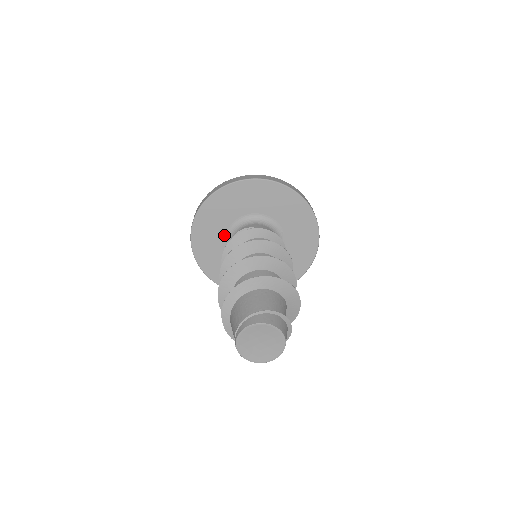
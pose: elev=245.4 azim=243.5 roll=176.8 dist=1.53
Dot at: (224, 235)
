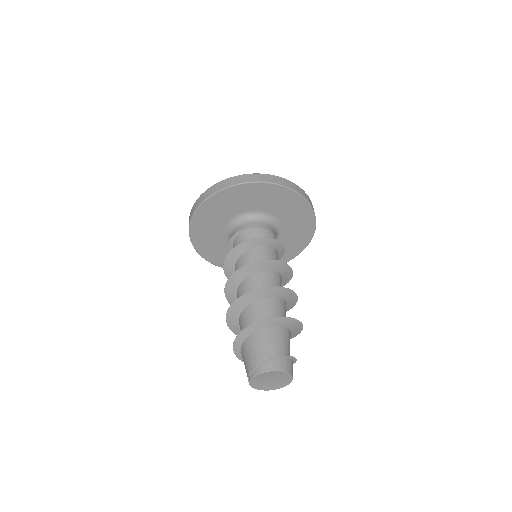
Dot at: (223, 226)
